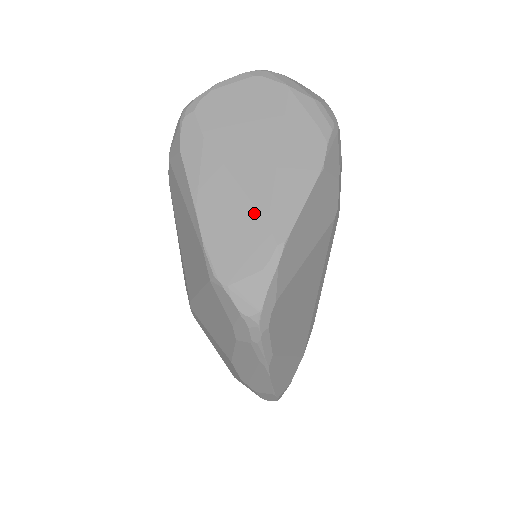
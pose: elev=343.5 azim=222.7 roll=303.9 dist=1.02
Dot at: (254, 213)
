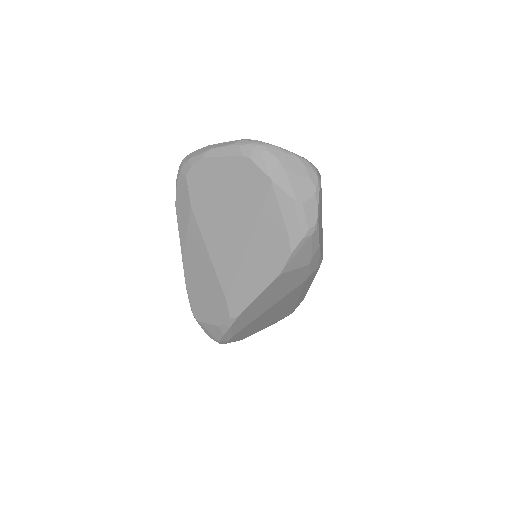
Dot at: (219, 288)
